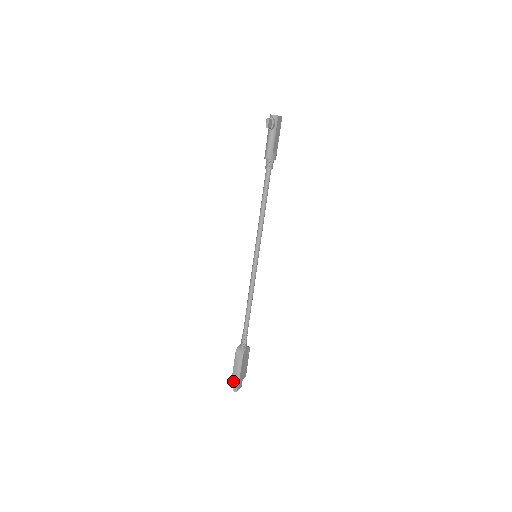
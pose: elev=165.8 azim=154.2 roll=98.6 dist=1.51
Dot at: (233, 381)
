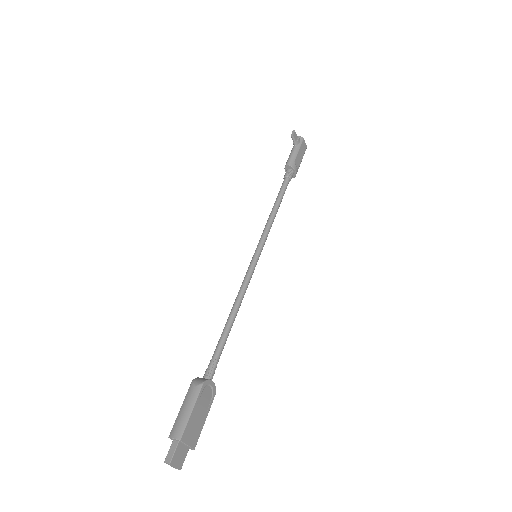
Dot at: (171, 435)
